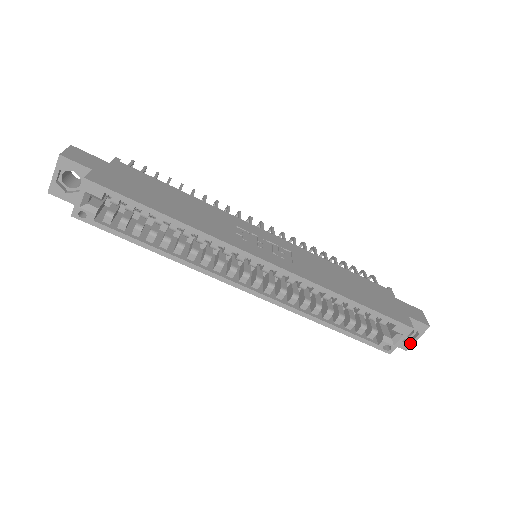
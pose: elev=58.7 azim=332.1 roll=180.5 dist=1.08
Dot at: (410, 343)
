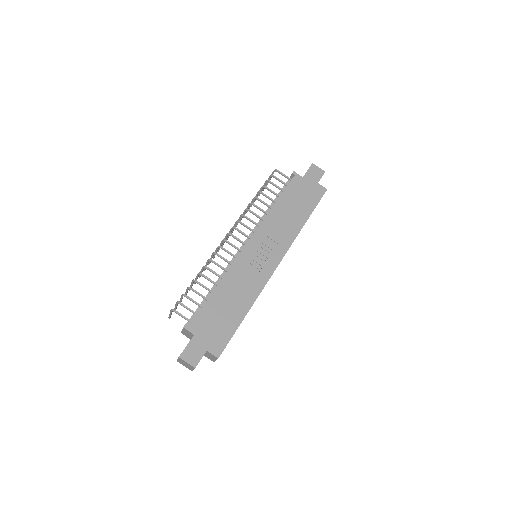
Dot at: occluded
